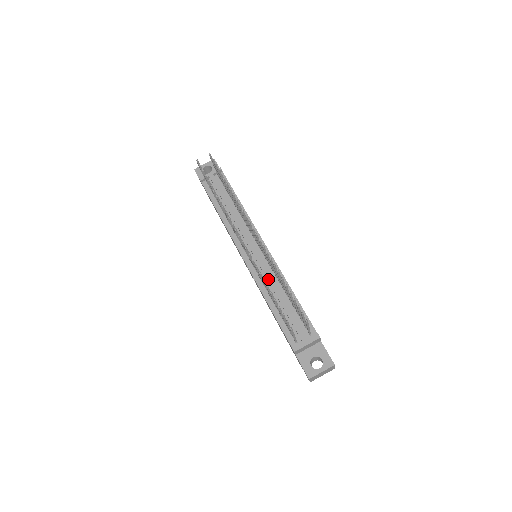
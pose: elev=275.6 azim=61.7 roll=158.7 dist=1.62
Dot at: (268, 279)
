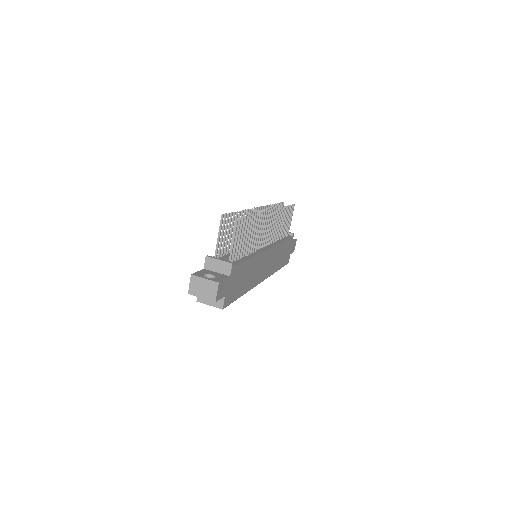
Dot at: occluded
